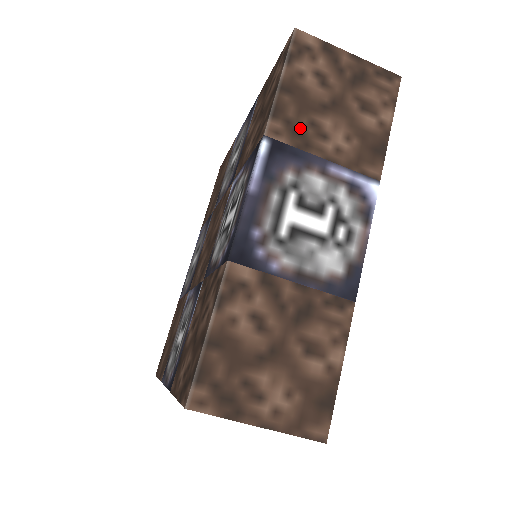
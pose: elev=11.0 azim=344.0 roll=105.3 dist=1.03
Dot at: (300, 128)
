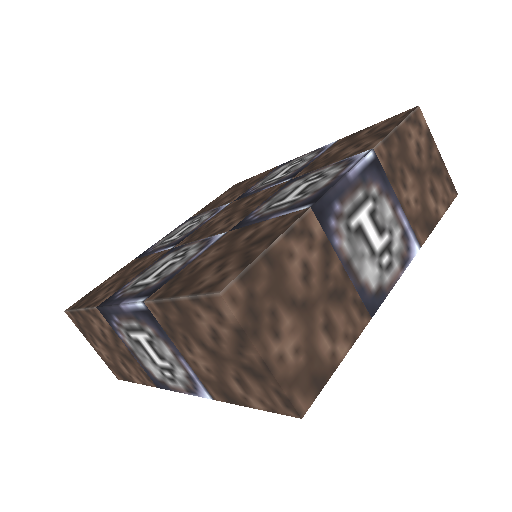
Dot at: (173, 328)
